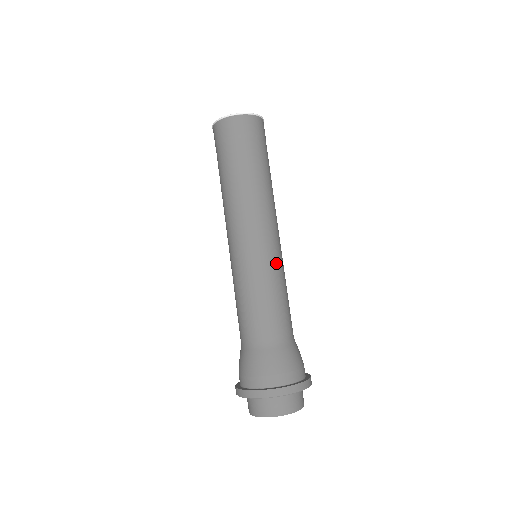
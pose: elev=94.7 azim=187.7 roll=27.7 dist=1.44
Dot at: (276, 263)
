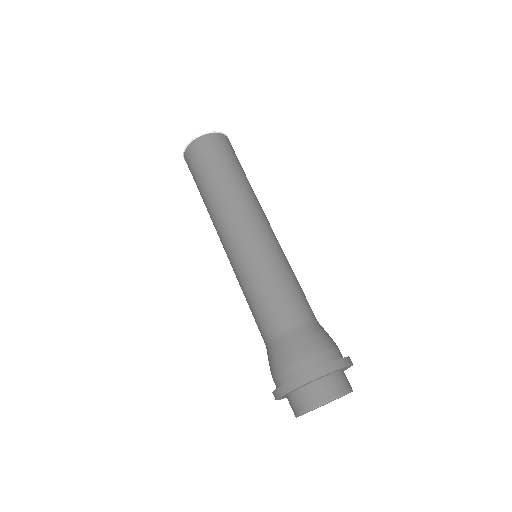
Dot at: (284, 254)
